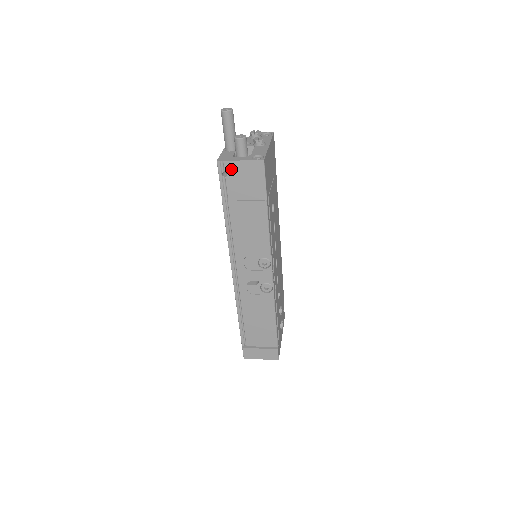
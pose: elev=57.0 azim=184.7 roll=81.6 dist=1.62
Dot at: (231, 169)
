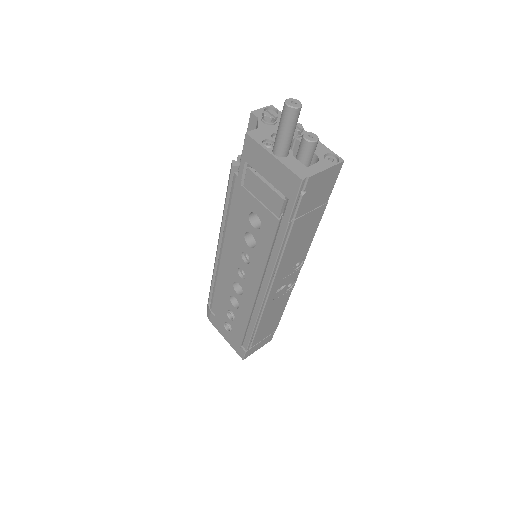
Dot at: (312, 183)
